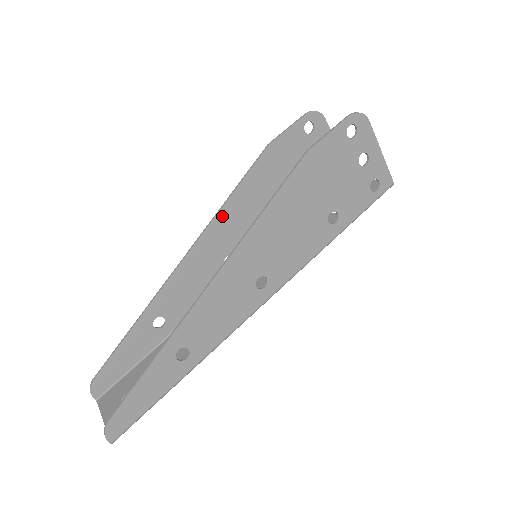
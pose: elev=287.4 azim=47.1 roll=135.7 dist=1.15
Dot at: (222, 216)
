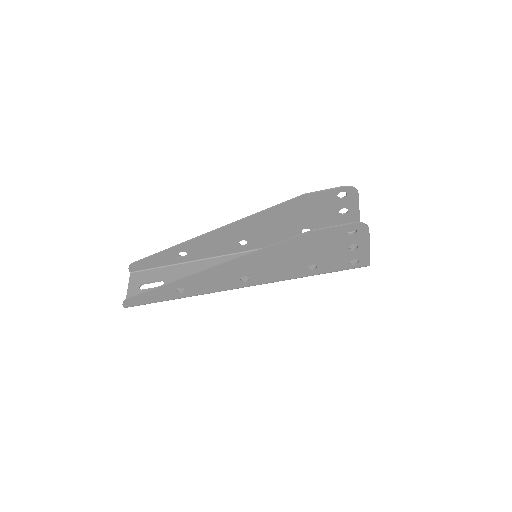
Dot at: (250, 220)
